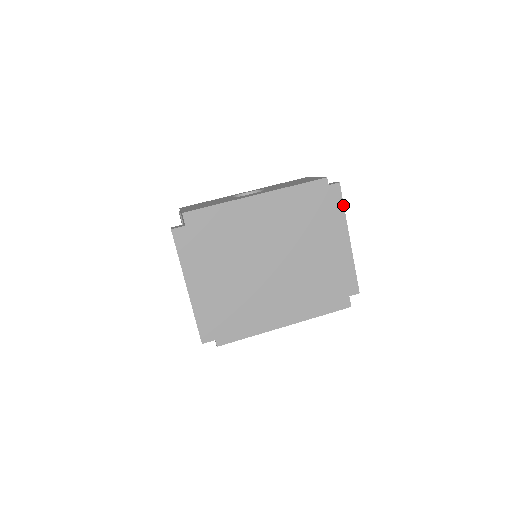
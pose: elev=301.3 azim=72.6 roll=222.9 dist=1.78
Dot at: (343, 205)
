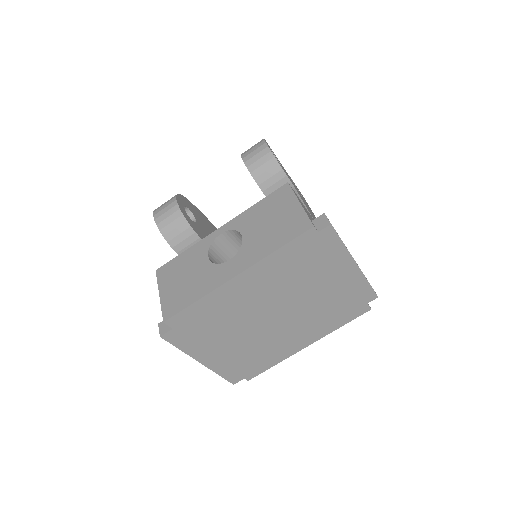
Dot at: (341, 241)
